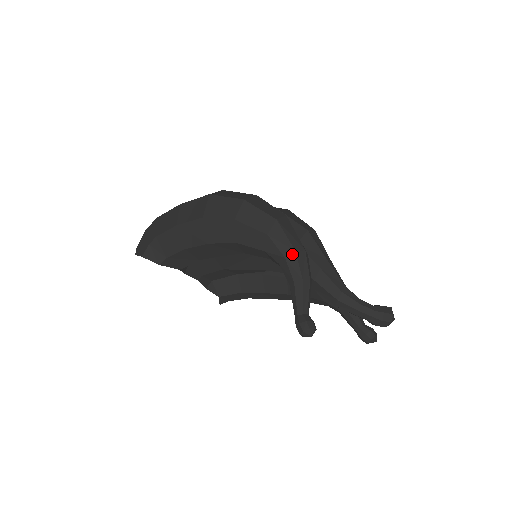
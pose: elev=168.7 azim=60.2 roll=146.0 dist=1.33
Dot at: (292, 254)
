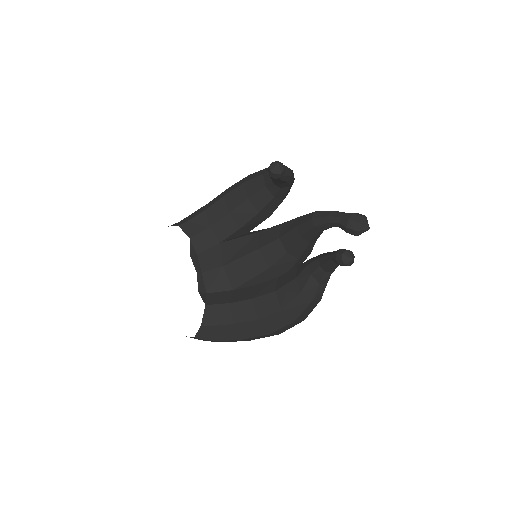
Dot at: occluded
